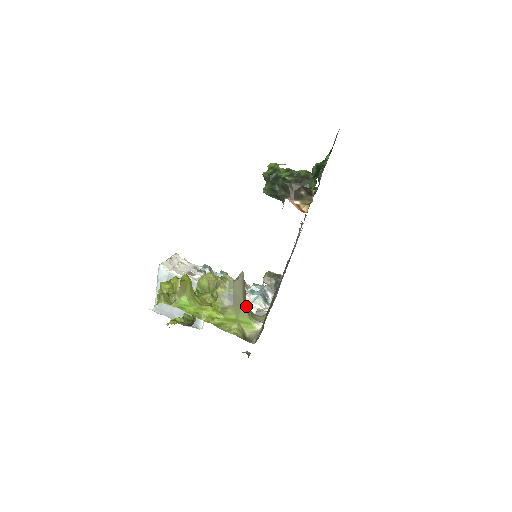
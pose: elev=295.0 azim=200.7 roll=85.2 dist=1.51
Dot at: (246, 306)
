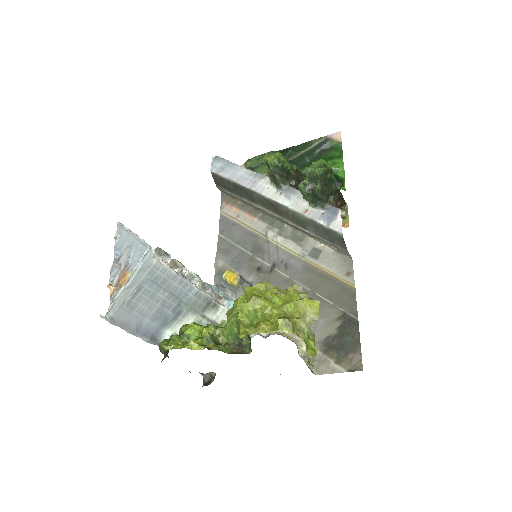
Dot at: occluded
